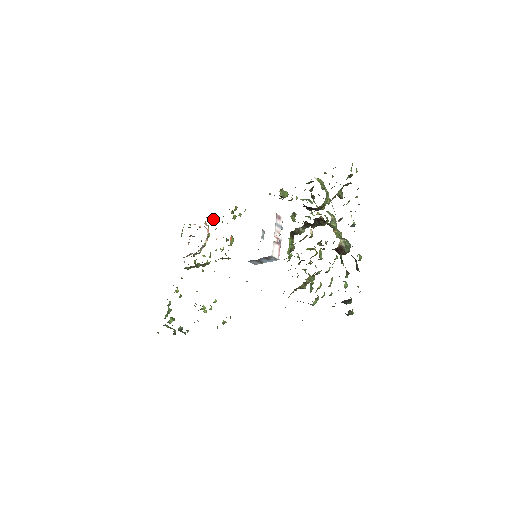
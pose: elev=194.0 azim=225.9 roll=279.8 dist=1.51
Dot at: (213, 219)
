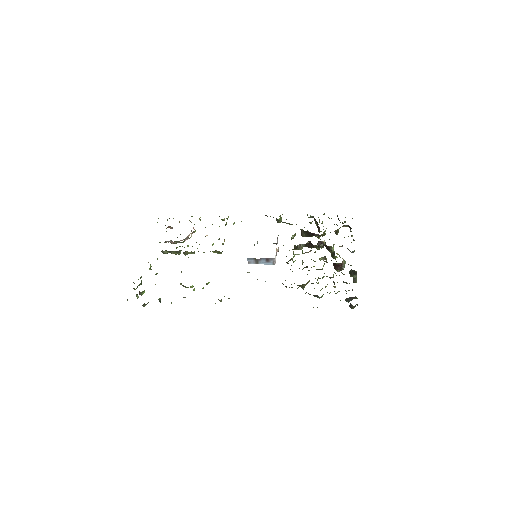
Dot at: (200, 219)
